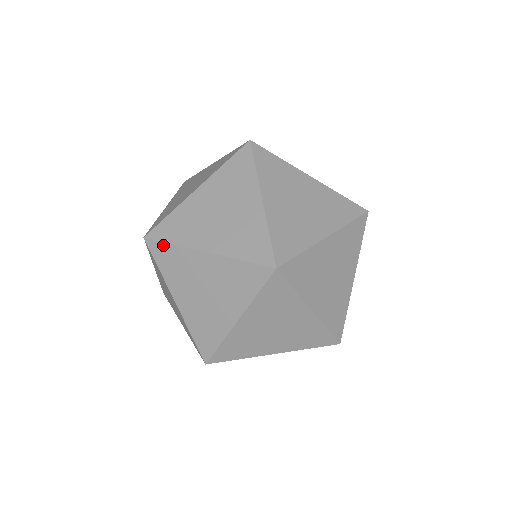
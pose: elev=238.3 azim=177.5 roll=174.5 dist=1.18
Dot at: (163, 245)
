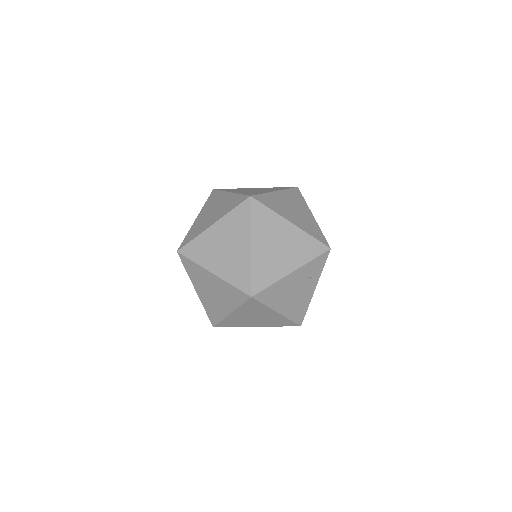
Dot at: occluded
